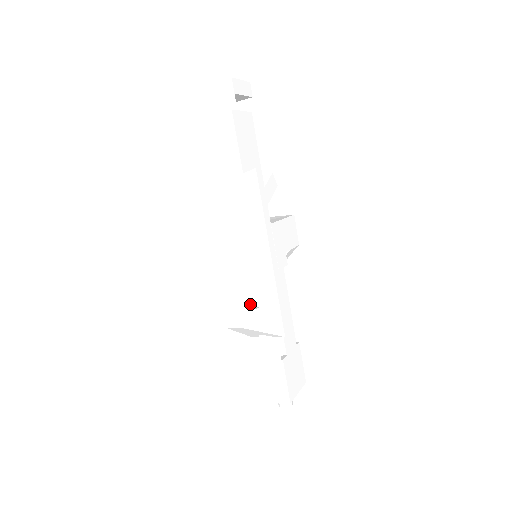
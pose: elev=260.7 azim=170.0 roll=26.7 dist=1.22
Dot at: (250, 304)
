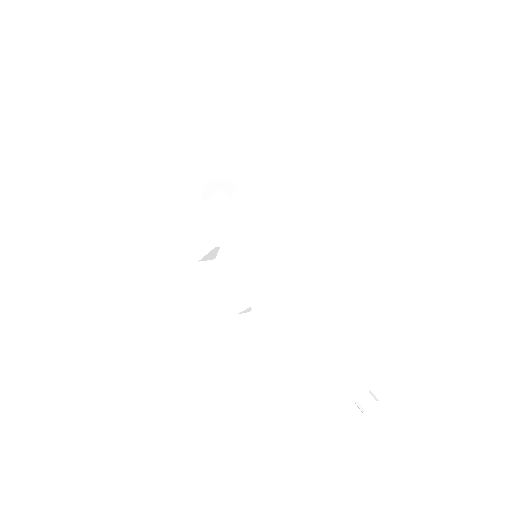
Dot at: occluded
